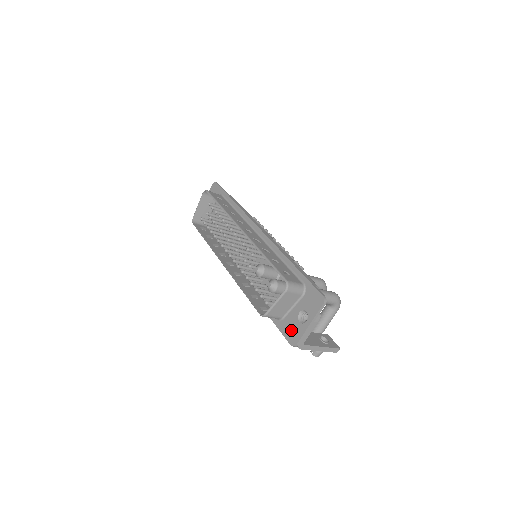
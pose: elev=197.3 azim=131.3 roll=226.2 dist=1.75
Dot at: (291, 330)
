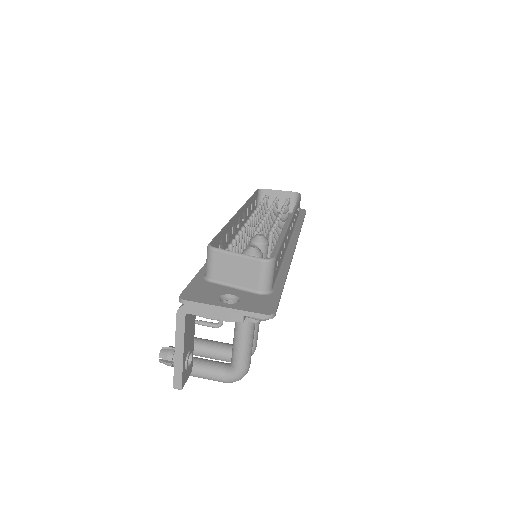
Dot at: (202, 291)
